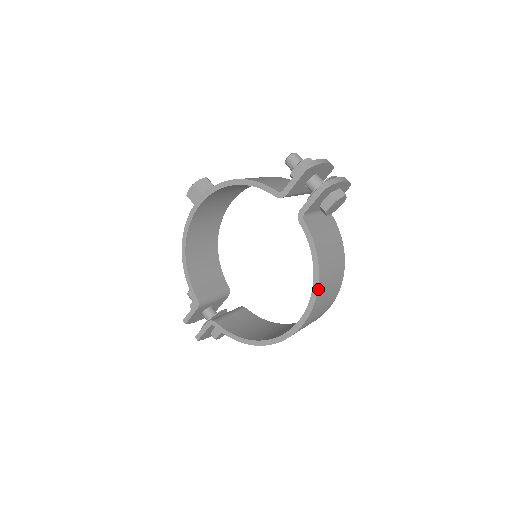
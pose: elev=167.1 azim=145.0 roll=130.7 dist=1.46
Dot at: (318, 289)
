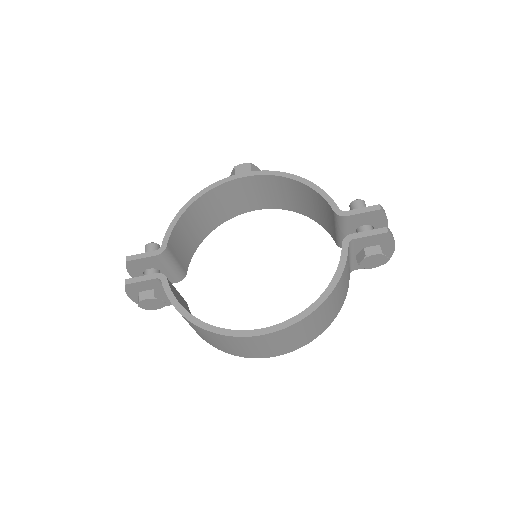
Dot at: (317, 308)
